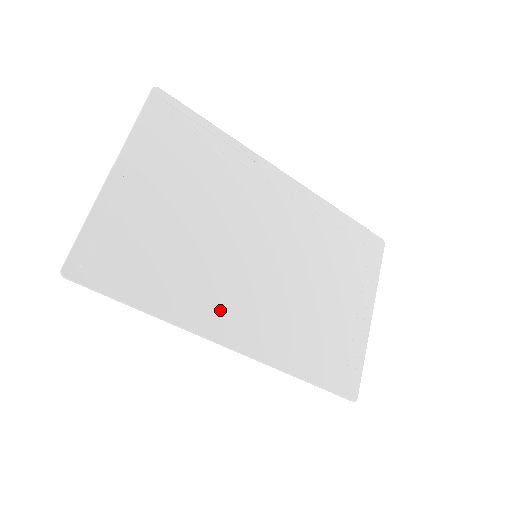
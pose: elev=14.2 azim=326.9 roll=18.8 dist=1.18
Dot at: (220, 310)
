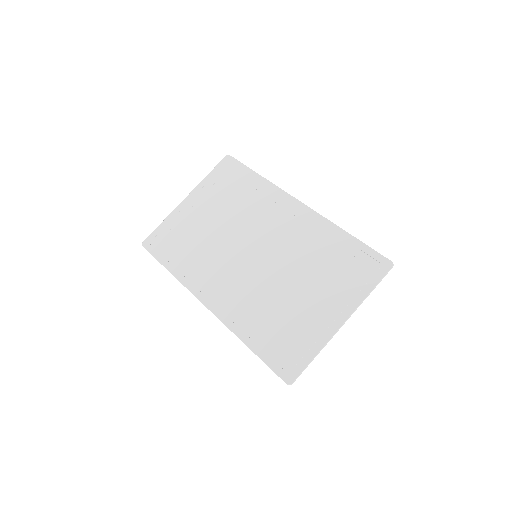
Dot at: (208, 280)
